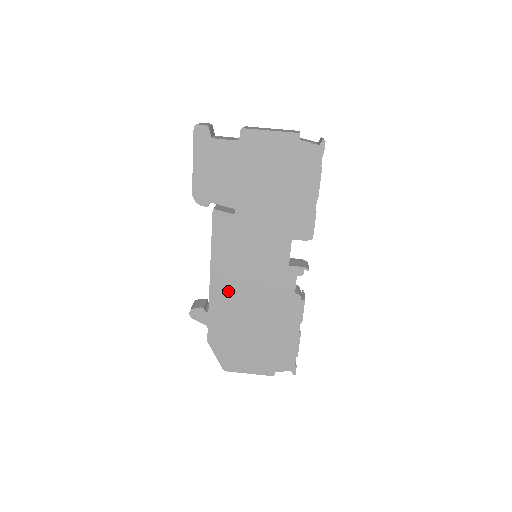
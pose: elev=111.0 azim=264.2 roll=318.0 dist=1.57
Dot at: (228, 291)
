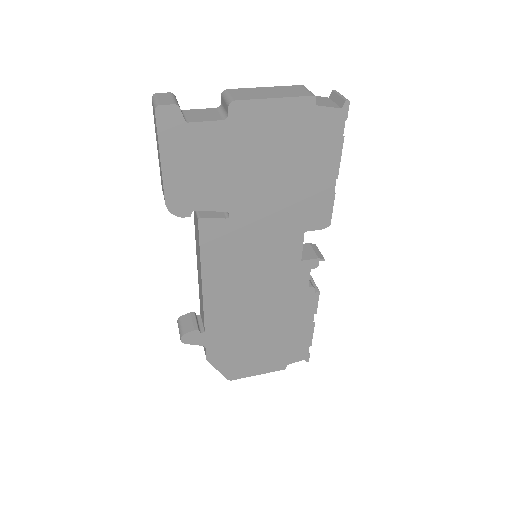
Dot at: (227, 305)
